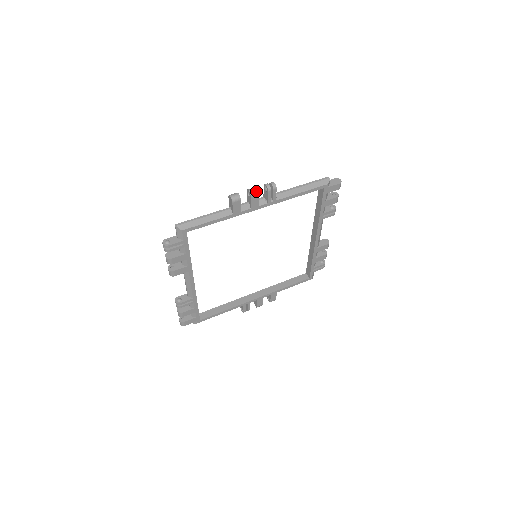
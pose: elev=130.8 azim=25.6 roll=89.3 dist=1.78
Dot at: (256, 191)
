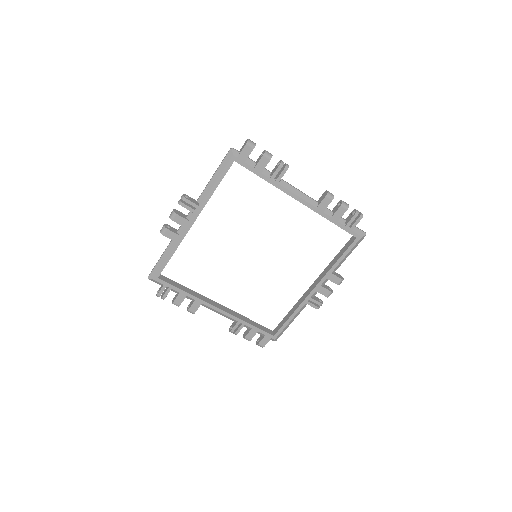
Dot at: (173, 213)
